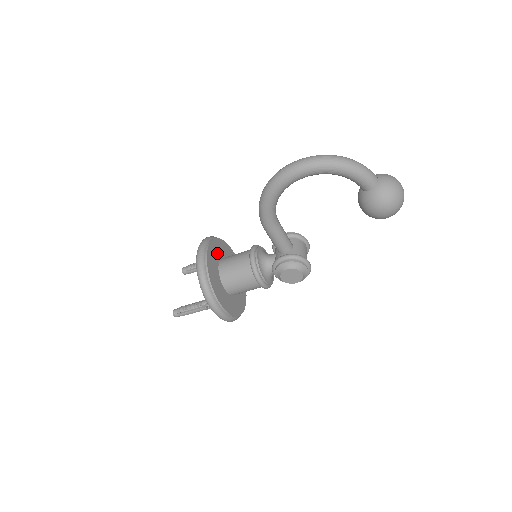
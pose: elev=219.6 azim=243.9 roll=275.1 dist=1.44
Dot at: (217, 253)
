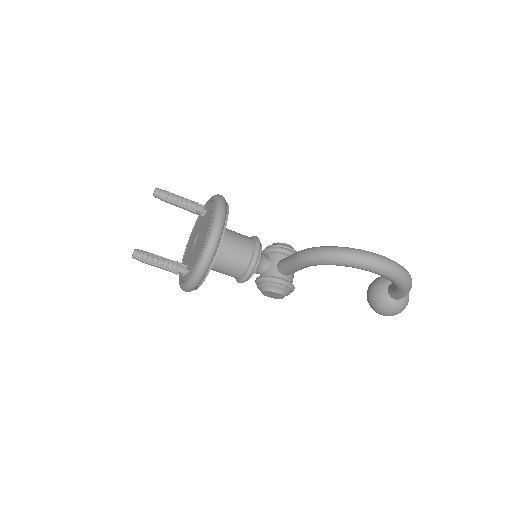
Dot at: occluded
